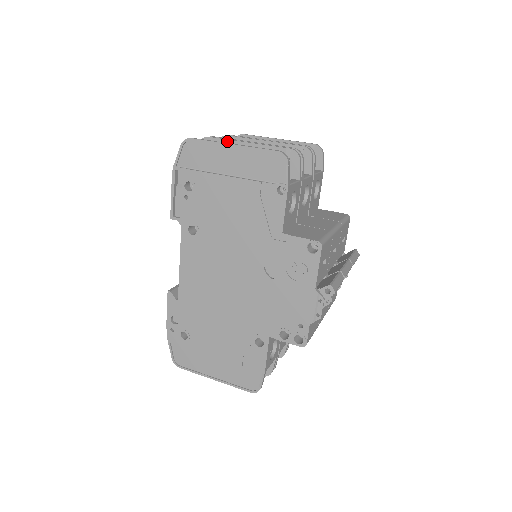
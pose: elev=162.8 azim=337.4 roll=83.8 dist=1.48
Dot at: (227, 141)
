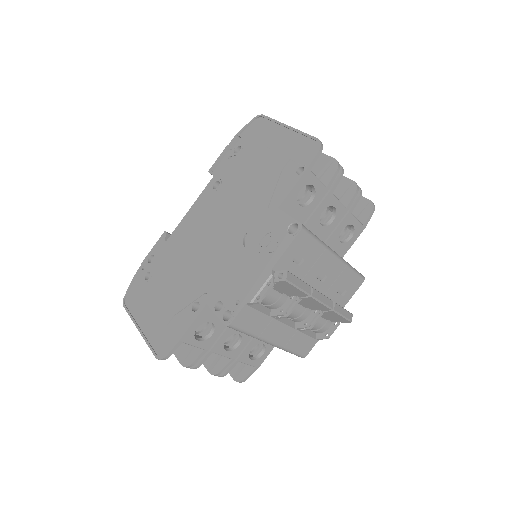
Dot at: occluded
